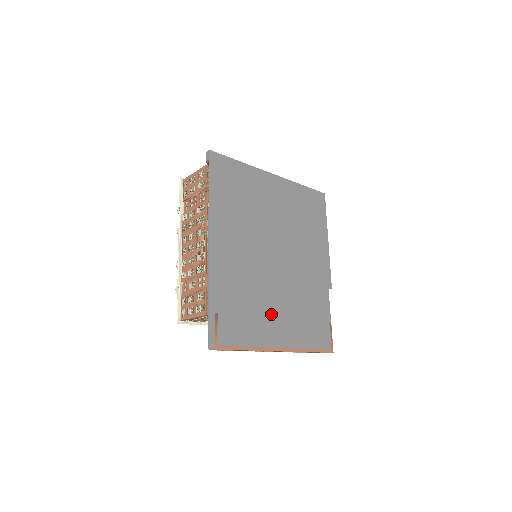
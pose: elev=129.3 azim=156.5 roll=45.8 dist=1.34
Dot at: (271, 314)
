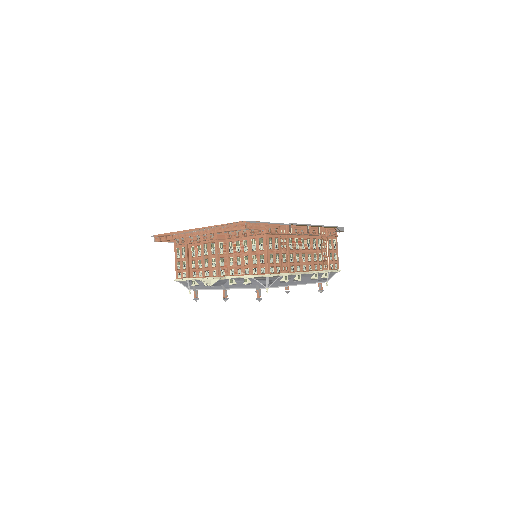
Dot at: occluded
